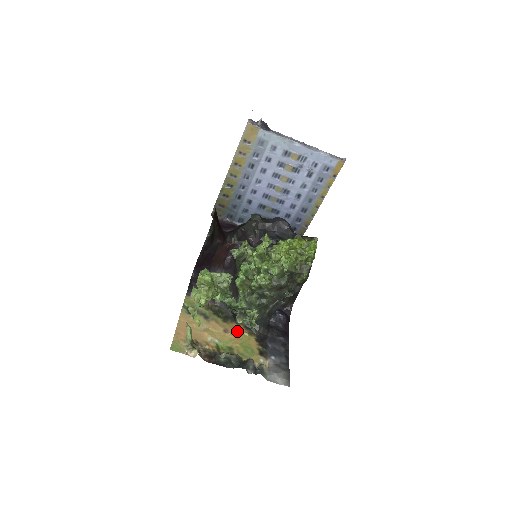
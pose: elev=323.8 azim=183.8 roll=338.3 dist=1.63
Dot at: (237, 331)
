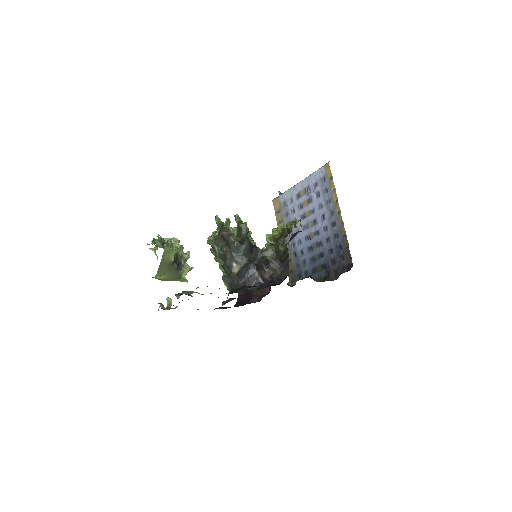
Dot at: occluded
